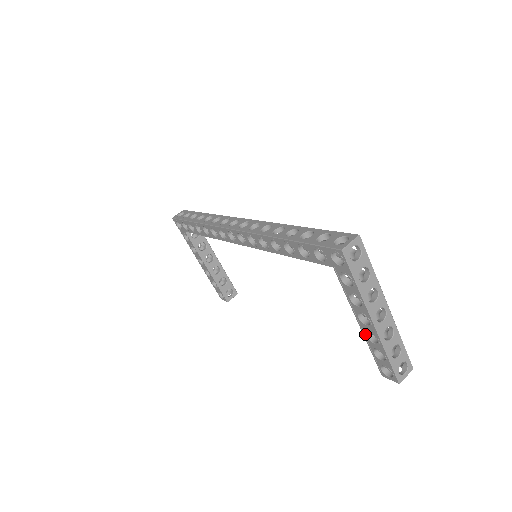
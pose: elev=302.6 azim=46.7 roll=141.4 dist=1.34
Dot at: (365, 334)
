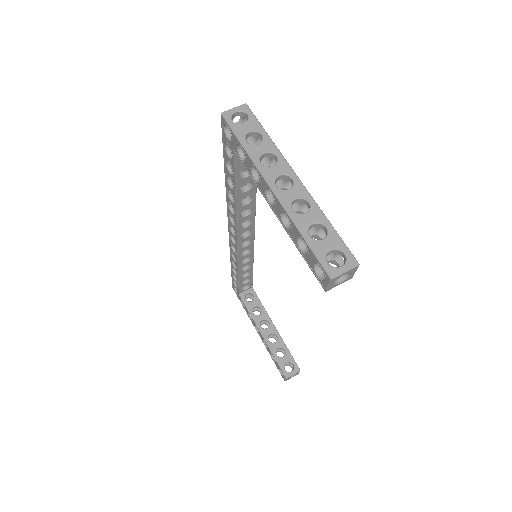
Dot at: (283, 224)
